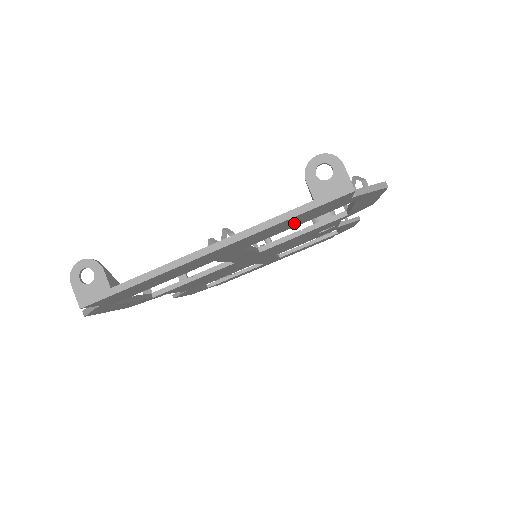
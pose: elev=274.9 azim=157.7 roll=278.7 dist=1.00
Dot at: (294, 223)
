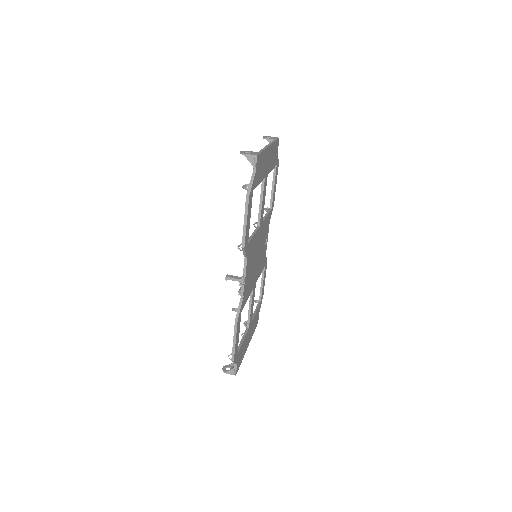
Dot at: (273, 159)
